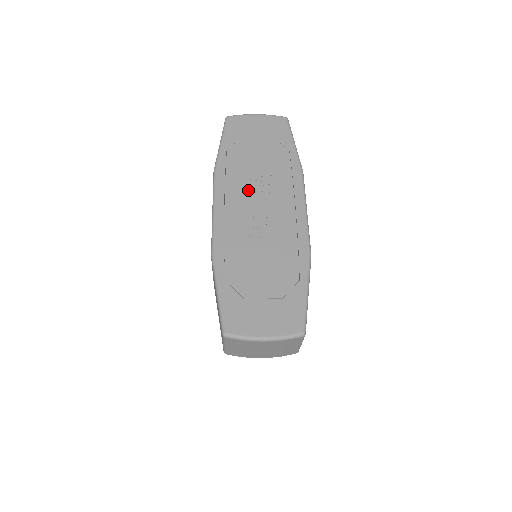
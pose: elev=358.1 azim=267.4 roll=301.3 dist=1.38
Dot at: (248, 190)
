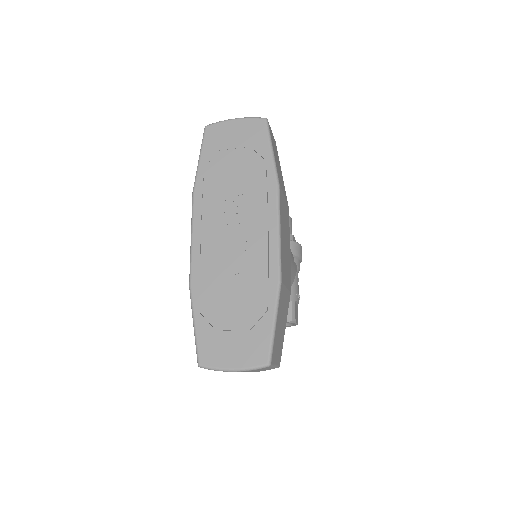
Dot at: (223, 213)
